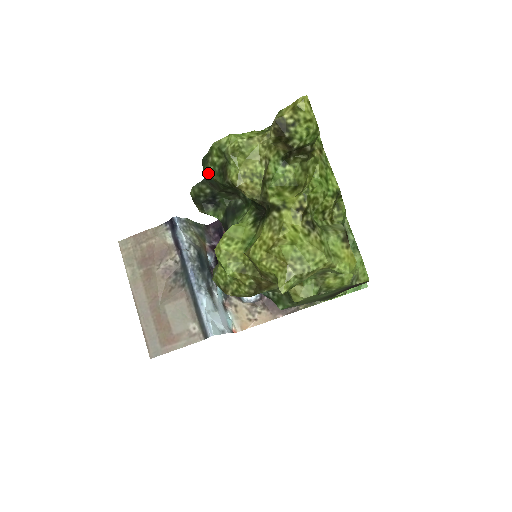
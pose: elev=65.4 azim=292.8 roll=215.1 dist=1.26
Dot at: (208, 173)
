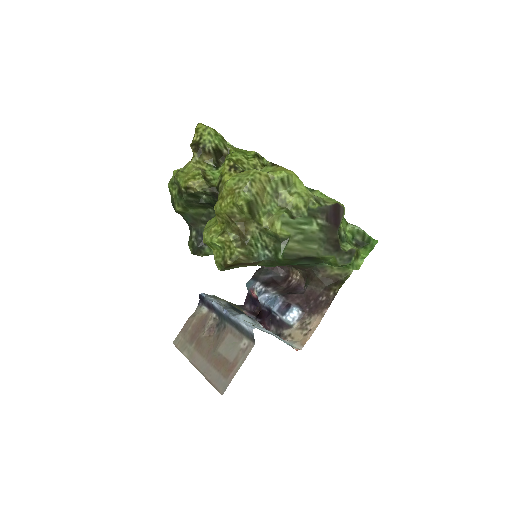
Dot at: (176, 205)
